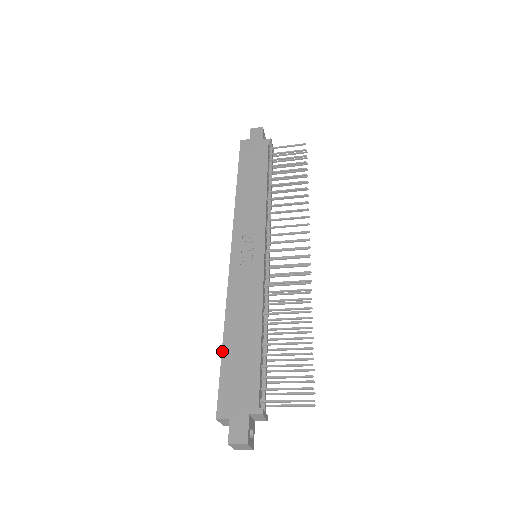
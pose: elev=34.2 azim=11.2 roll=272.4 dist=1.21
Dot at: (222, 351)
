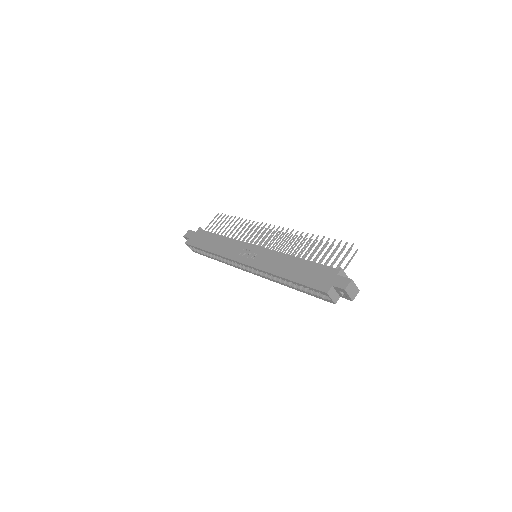
Dot at: (293, 281)
